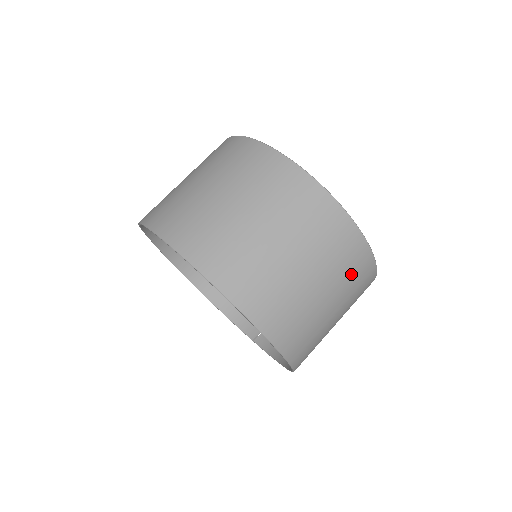
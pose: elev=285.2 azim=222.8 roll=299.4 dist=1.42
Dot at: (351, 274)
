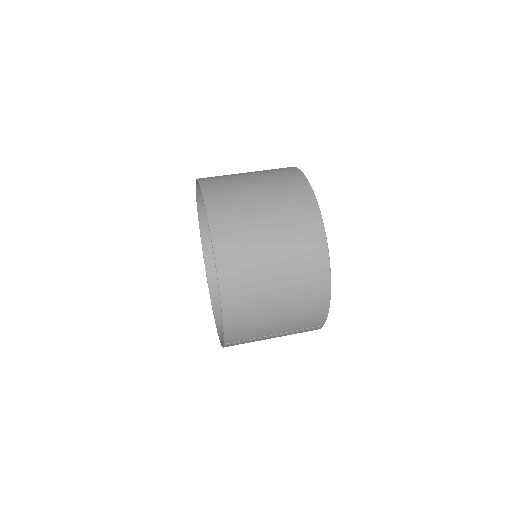
Dot at: (290, 198)
